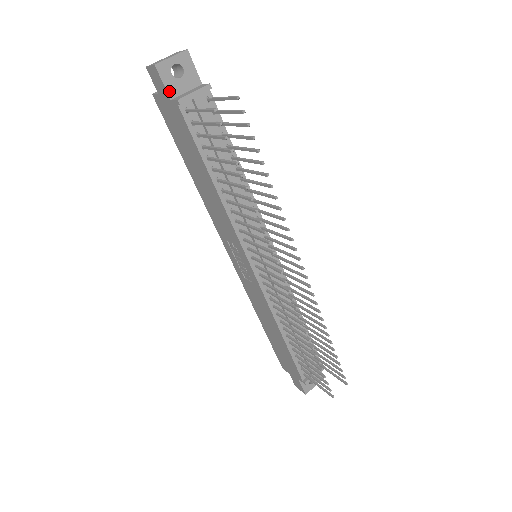
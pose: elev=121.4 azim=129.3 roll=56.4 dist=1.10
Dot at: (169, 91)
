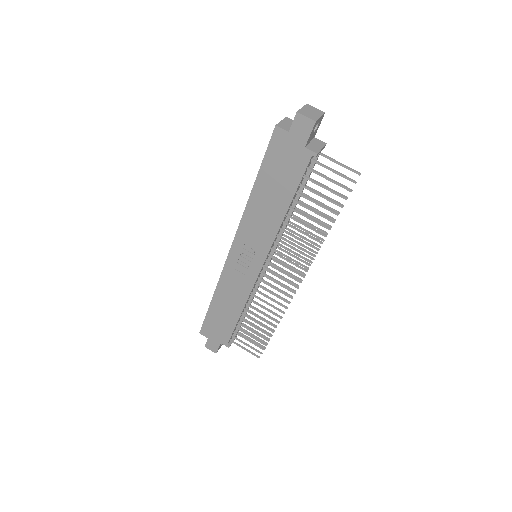
Dot at: (308, 140)
